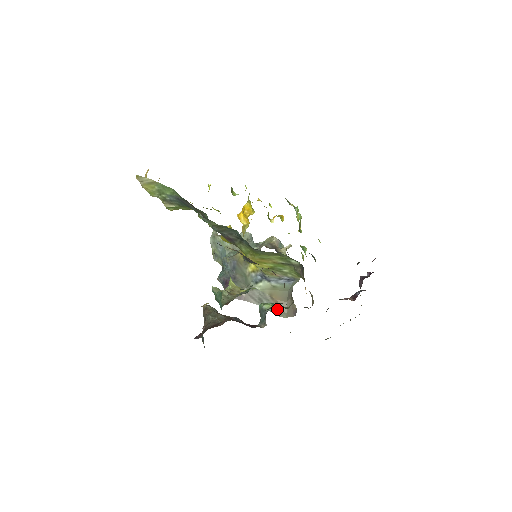
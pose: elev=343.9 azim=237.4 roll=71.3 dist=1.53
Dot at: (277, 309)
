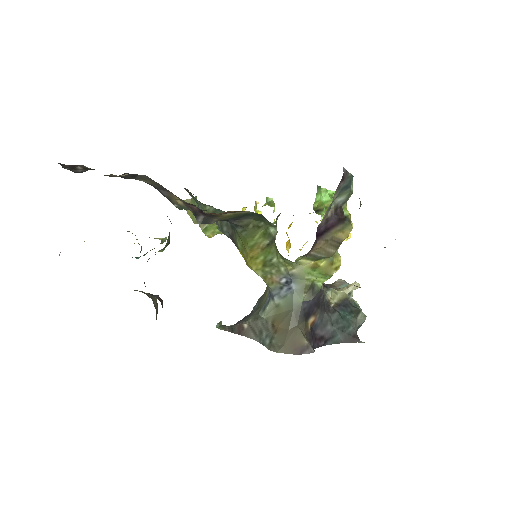
Dot at: (272, 341)
